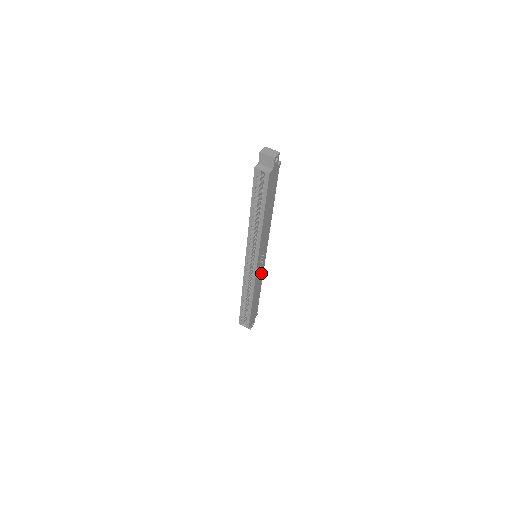
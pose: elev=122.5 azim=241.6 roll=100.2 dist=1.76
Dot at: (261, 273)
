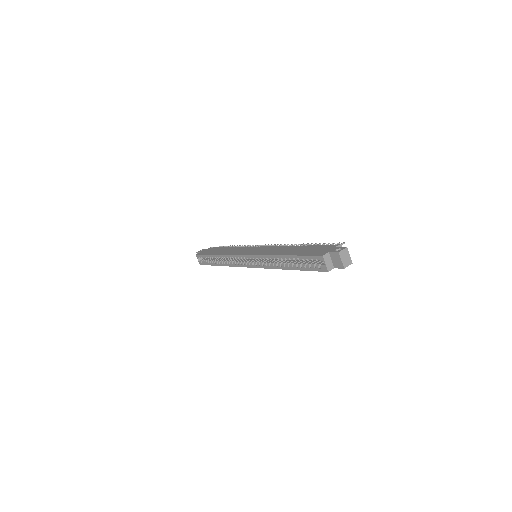
Dot at: occluded
